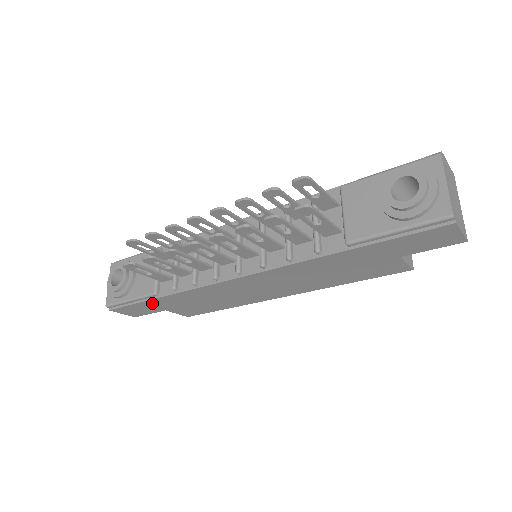
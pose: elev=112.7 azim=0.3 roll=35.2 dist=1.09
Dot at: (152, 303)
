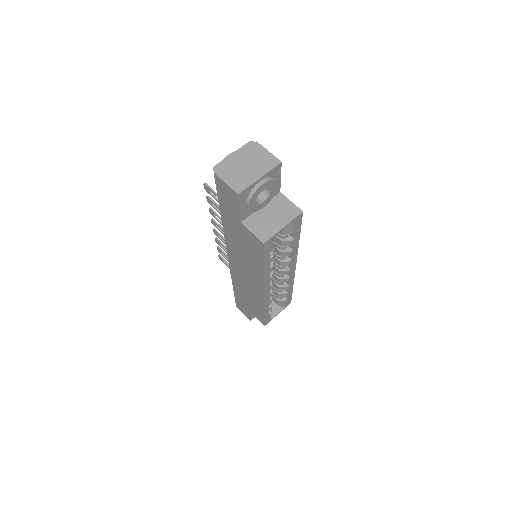
Dot at: (238, 297)
